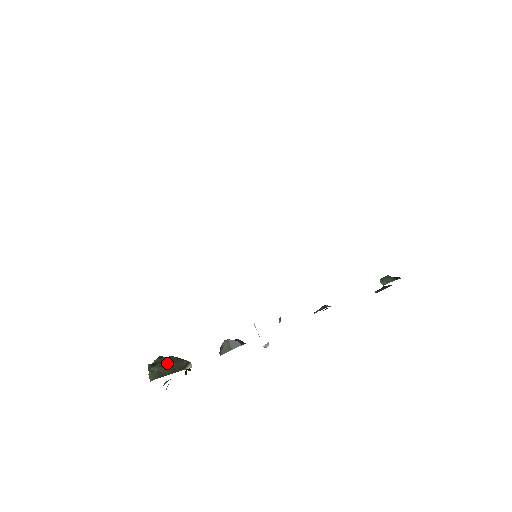
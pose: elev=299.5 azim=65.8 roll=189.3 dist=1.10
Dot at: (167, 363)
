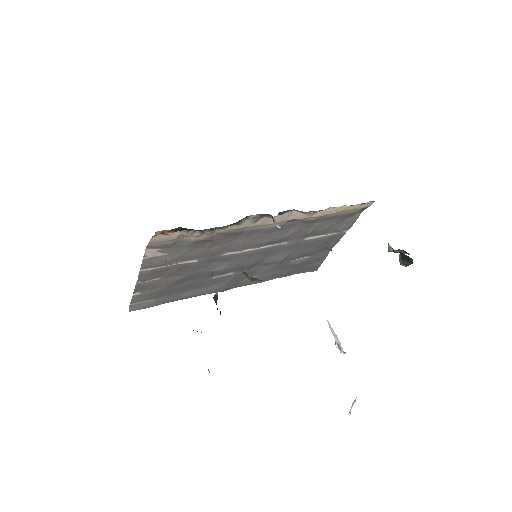
Dot at: occluded
